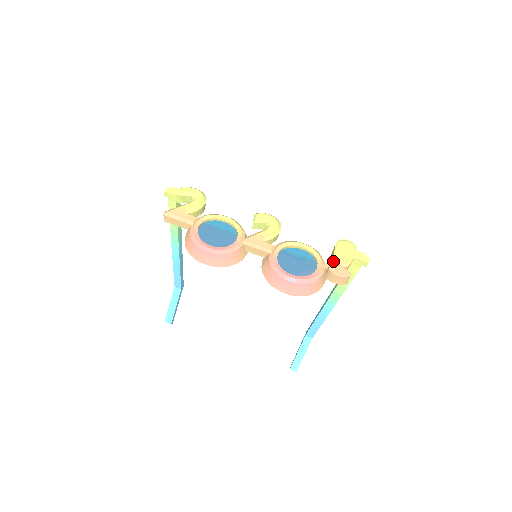
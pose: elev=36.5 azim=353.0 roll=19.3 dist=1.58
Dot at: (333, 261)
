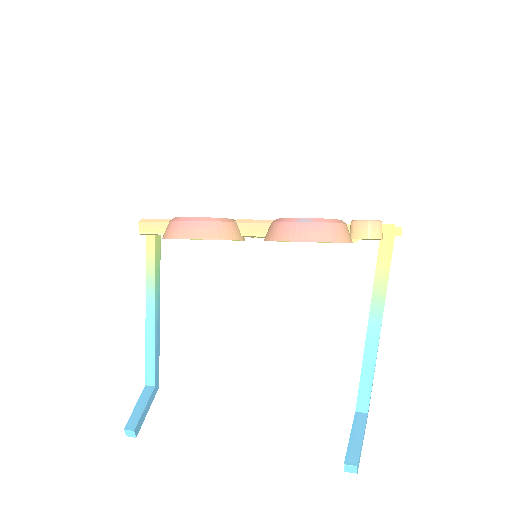
Dot at: occluded
